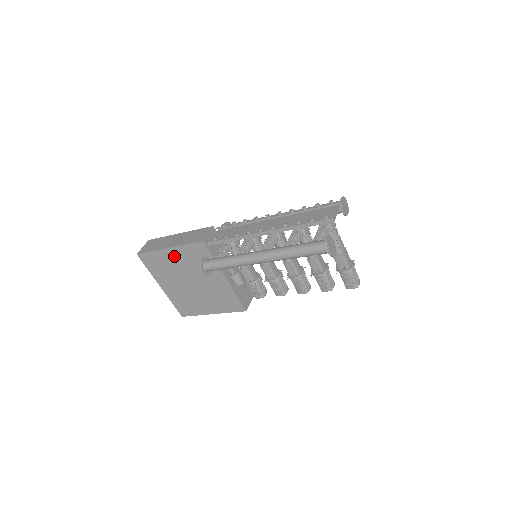
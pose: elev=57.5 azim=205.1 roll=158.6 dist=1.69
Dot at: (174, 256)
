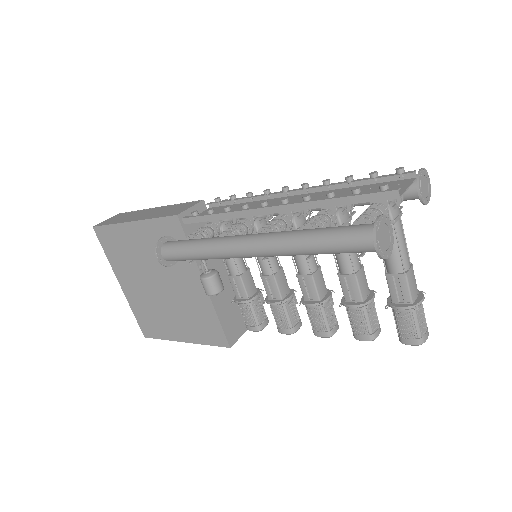
Dot at: (138, 236)
